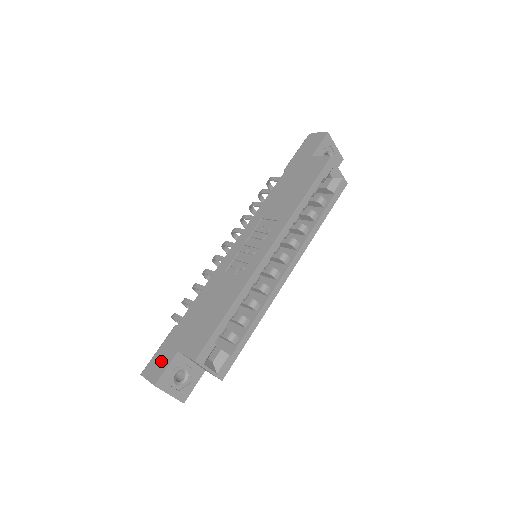
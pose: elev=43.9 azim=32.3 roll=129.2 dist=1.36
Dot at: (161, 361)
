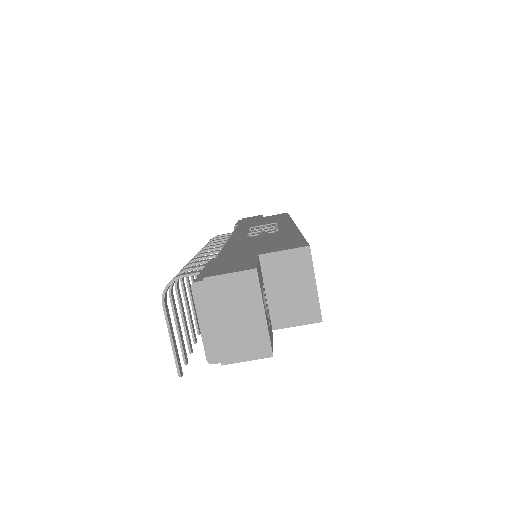
Dot at: (233, 263)
